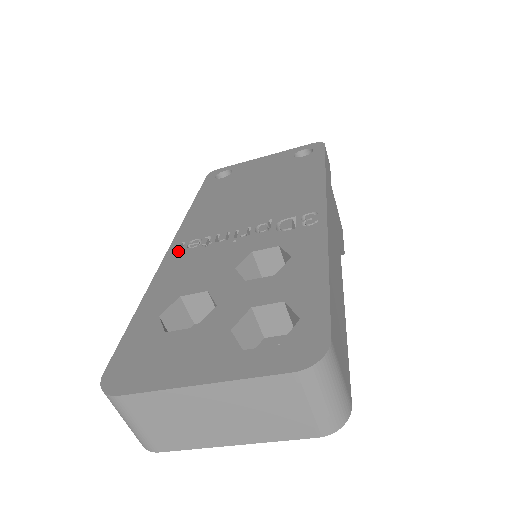
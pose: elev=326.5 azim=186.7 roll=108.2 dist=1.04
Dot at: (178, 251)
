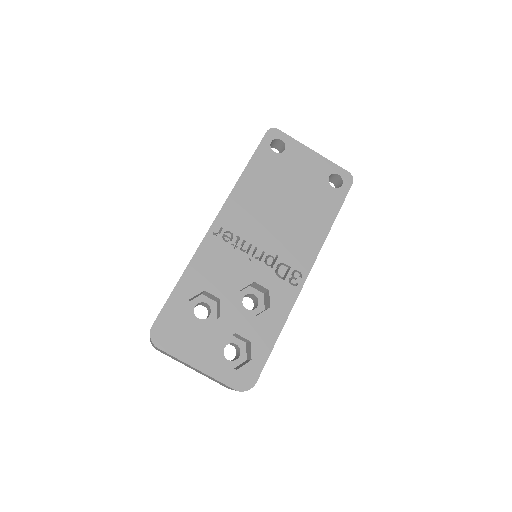
Dot at: (216, 236)
